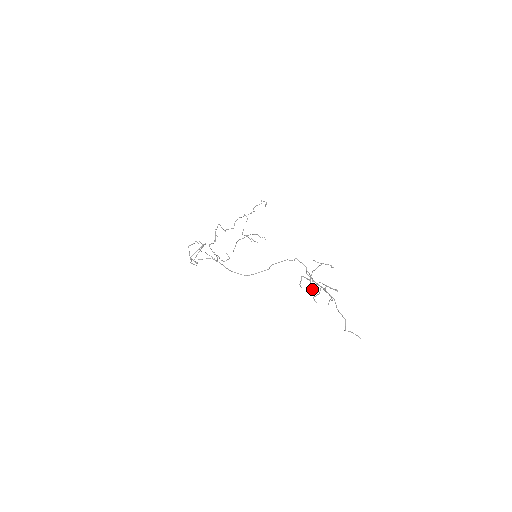
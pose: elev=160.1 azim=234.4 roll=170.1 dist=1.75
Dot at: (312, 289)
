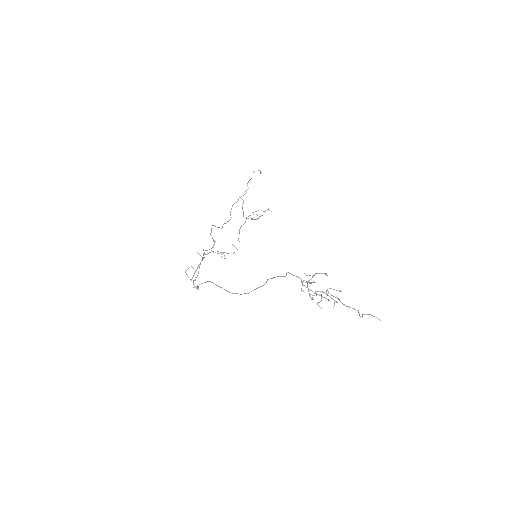
Dot at: (312, 299)
